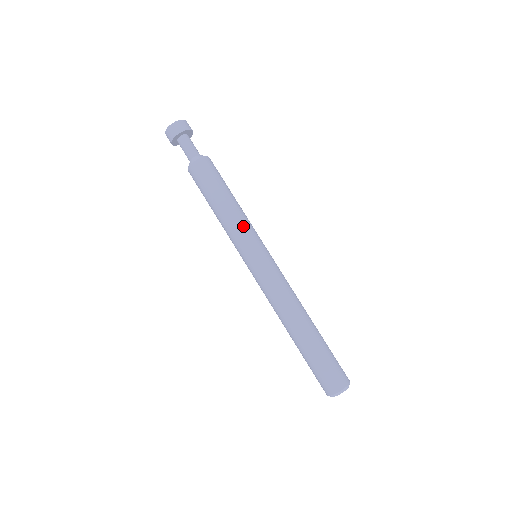
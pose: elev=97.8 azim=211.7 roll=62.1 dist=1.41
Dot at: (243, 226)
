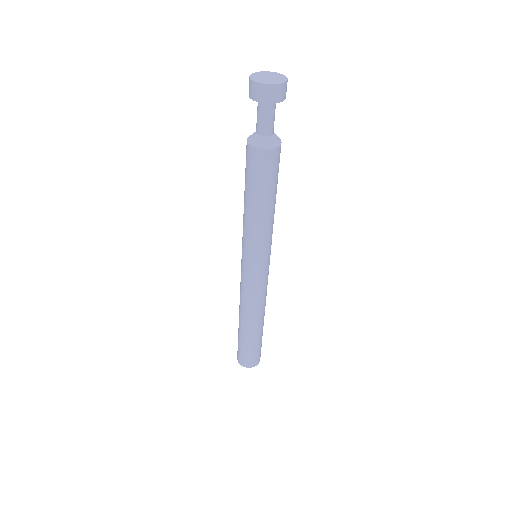
Dot at: (267, 237)
